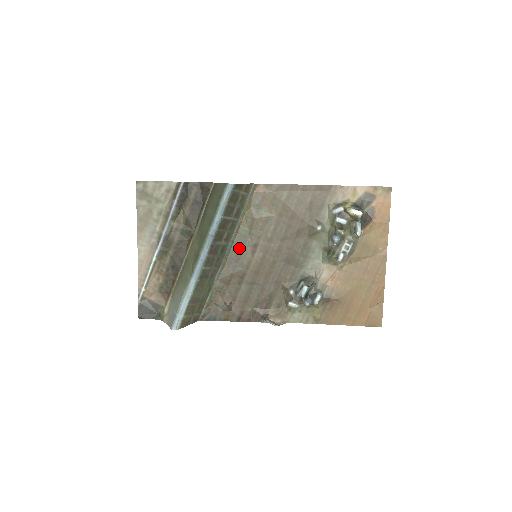
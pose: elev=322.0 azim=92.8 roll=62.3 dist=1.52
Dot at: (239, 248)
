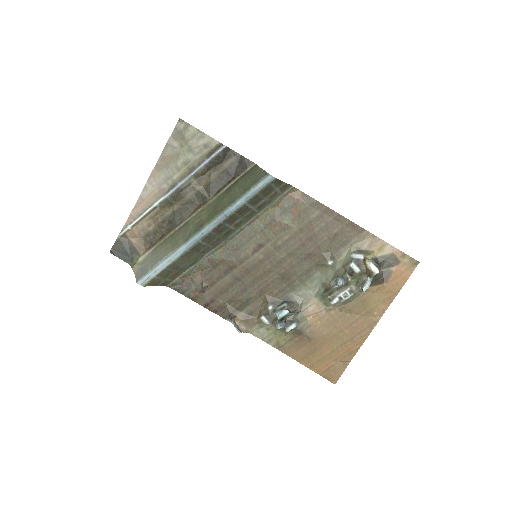
Dot at: (244, 239)
